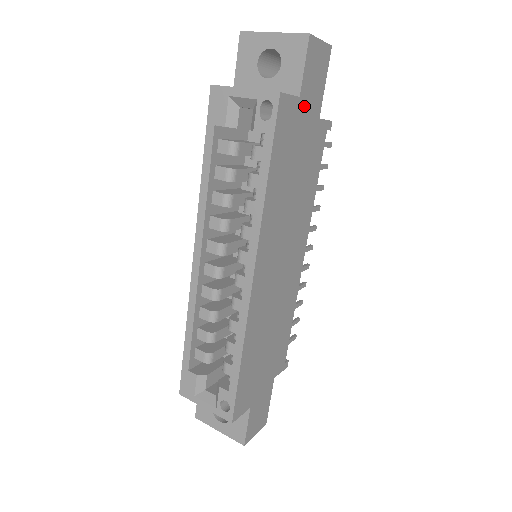
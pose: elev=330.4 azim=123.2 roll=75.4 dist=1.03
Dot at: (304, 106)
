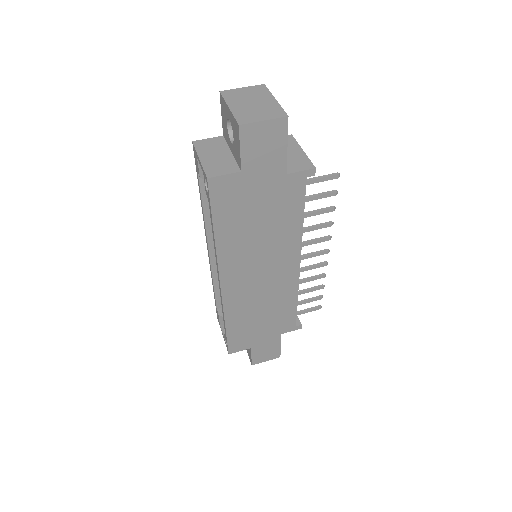
Dot at: (253, 174)
